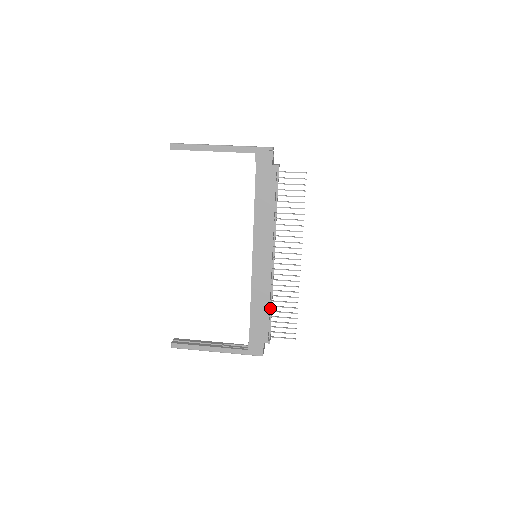
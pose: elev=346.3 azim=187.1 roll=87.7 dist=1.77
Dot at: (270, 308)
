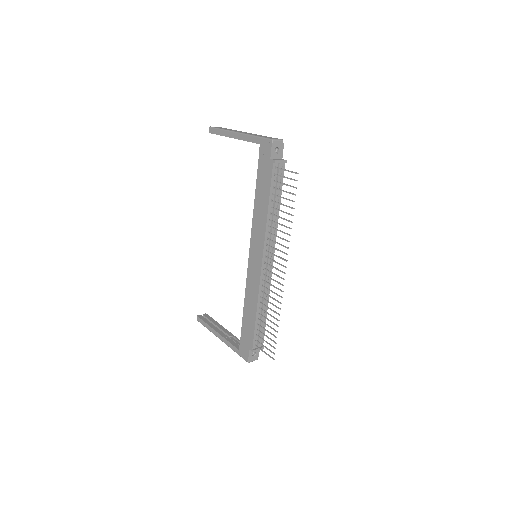
Dot at: (260, 316)
